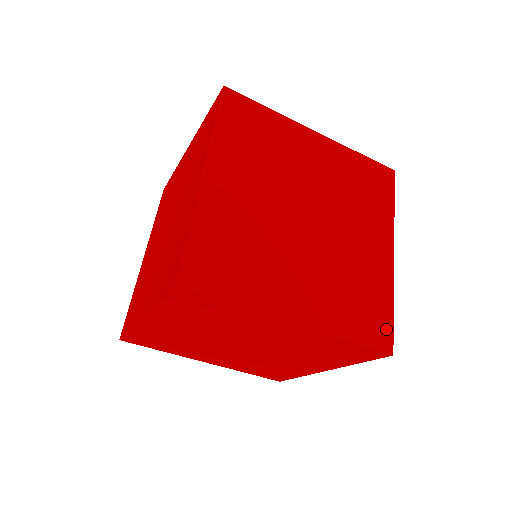
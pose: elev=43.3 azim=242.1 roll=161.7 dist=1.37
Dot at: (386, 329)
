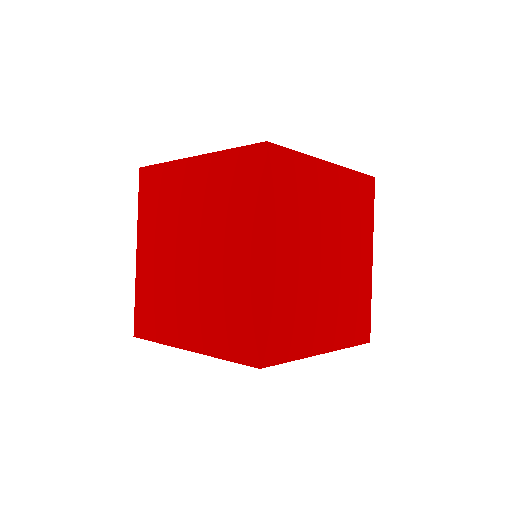
Dot at: (367, 325)
